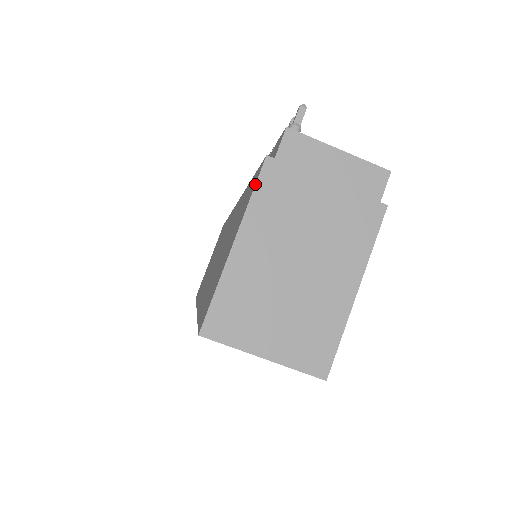
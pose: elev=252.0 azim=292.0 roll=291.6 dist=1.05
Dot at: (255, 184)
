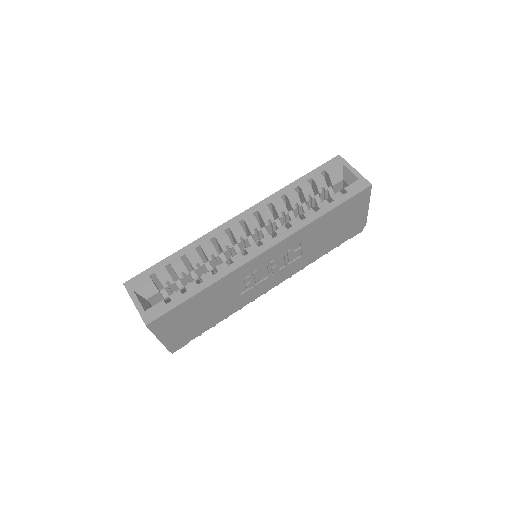
Dot at: occluded
